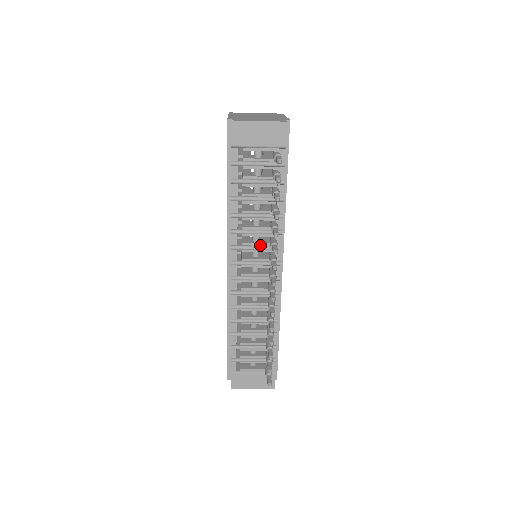
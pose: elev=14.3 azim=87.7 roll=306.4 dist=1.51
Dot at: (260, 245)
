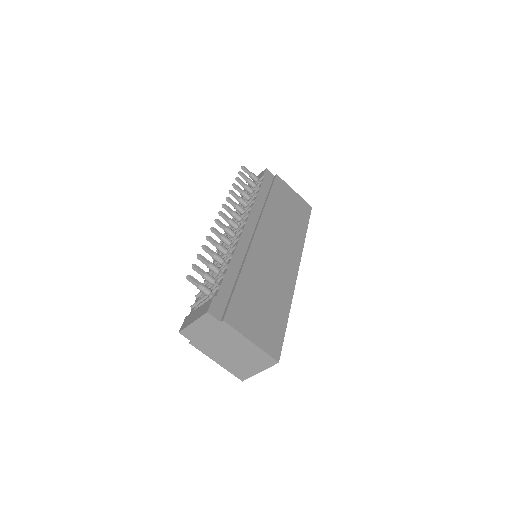
Dot at: (239, 223)
